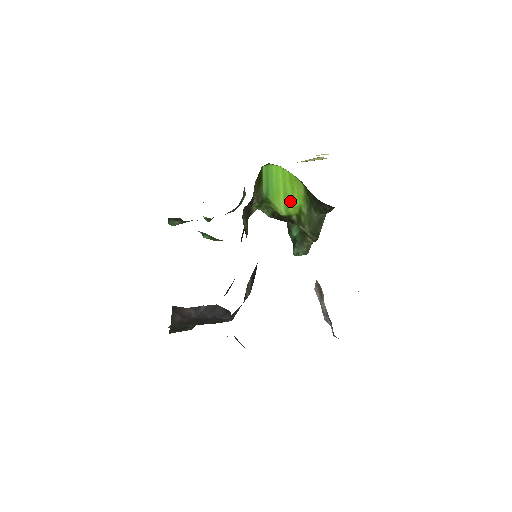
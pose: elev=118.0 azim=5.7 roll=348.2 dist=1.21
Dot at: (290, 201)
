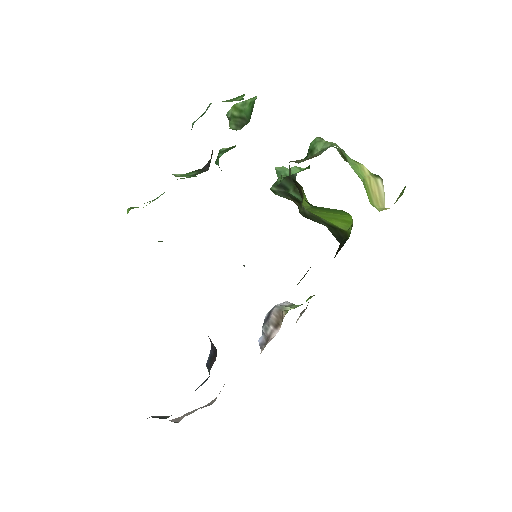
Dot at: (323, 215)
